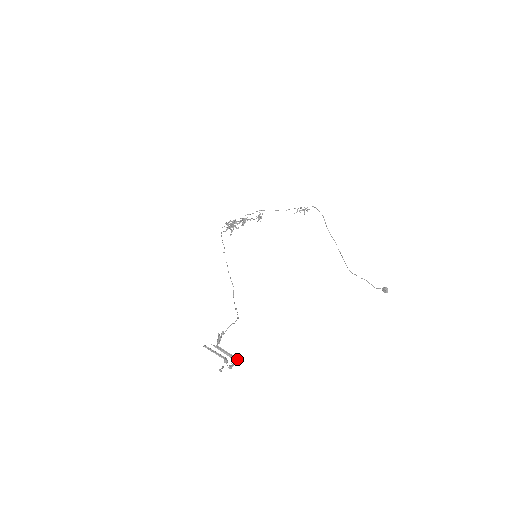
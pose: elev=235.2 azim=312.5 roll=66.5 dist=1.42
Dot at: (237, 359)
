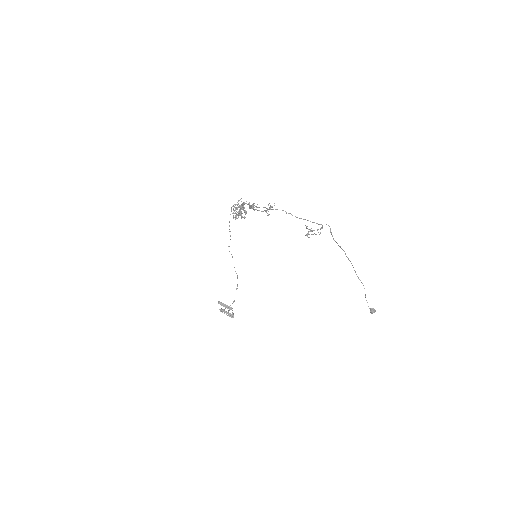
Dot at: occluded
